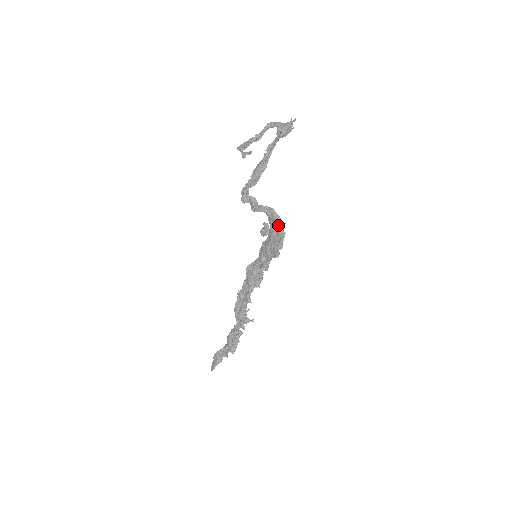
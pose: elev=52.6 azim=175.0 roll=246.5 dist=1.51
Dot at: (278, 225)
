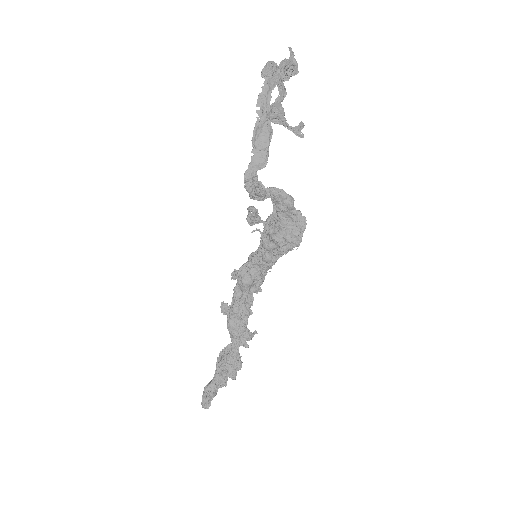
Dot at: (294, 210)
